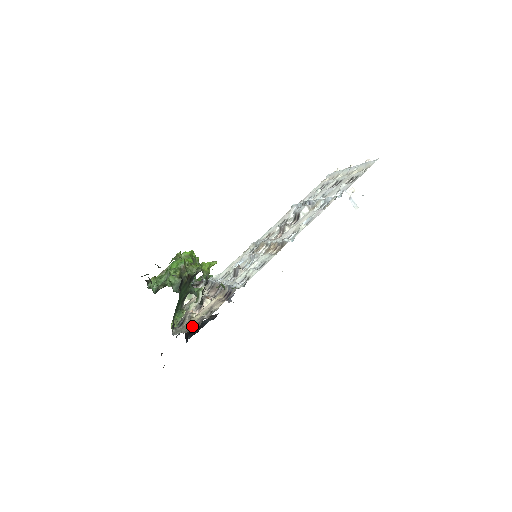
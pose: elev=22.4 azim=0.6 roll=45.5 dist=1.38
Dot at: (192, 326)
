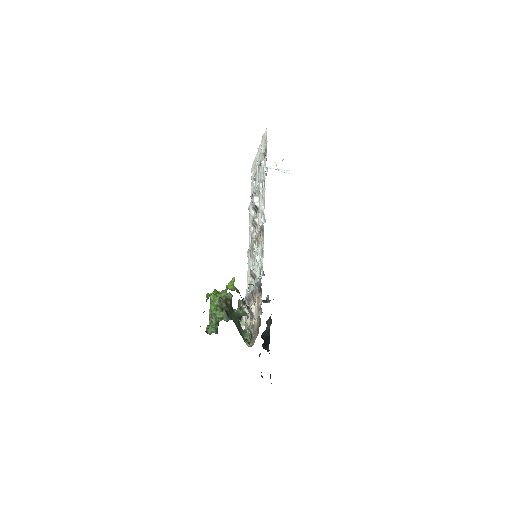
Dot at: (258, 328)
